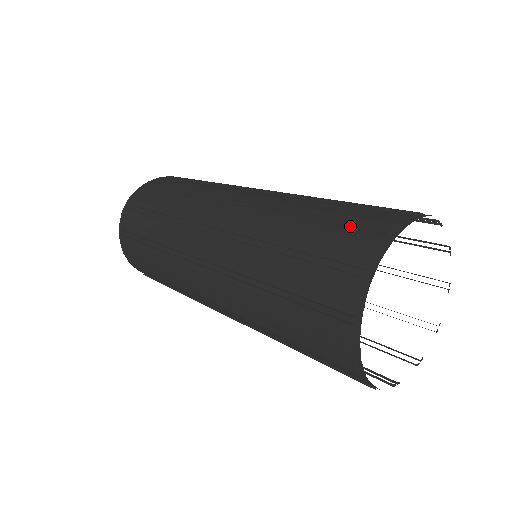
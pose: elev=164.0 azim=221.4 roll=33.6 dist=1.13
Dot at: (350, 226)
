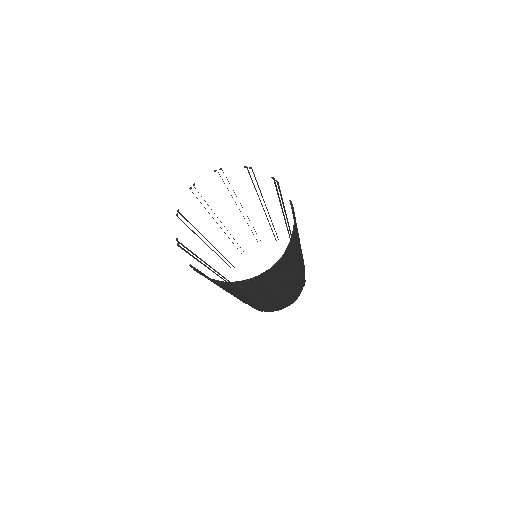
Dot at: occluded
